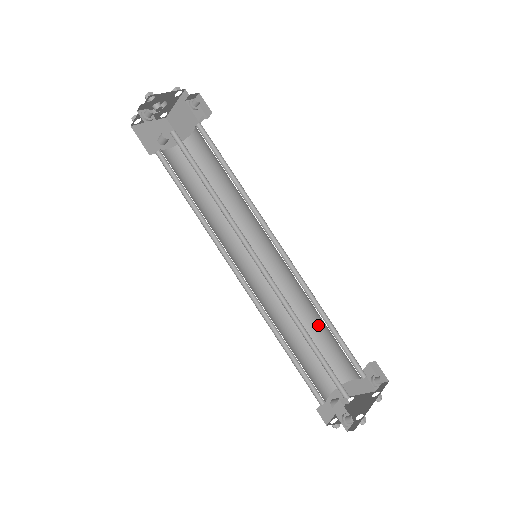
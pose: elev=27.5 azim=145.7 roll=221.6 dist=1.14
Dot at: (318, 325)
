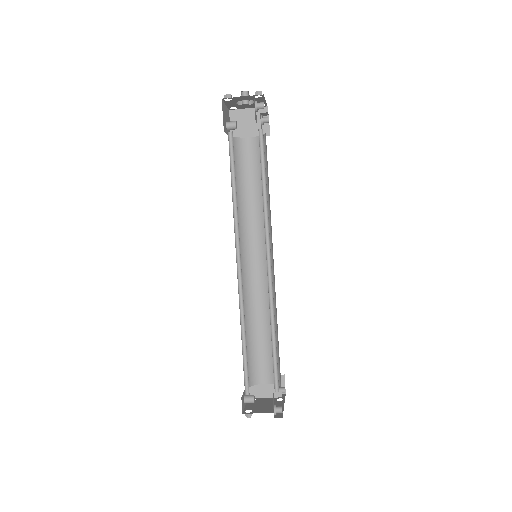
Dot at: (261, 331)
